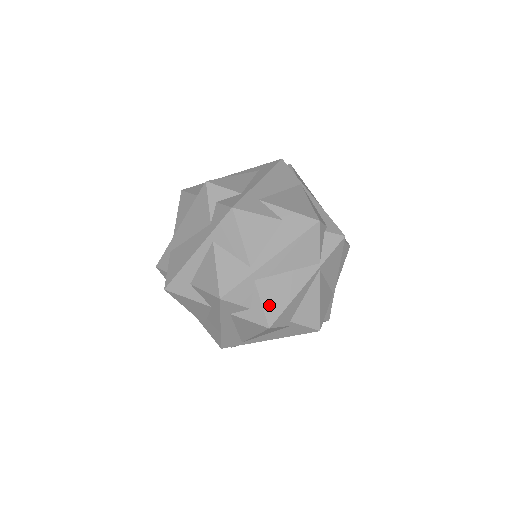
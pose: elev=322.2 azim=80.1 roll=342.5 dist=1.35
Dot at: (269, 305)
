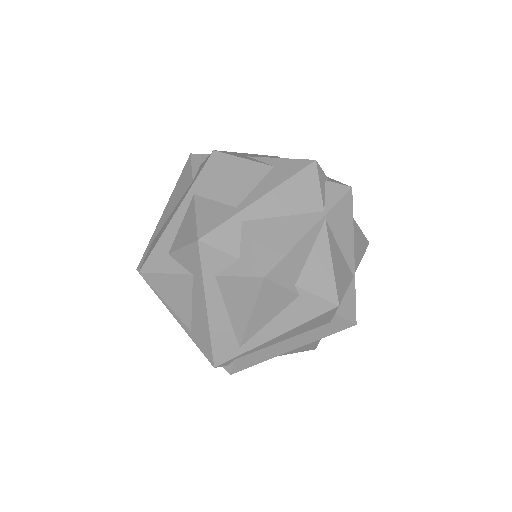
Dot at: (262, 250)
